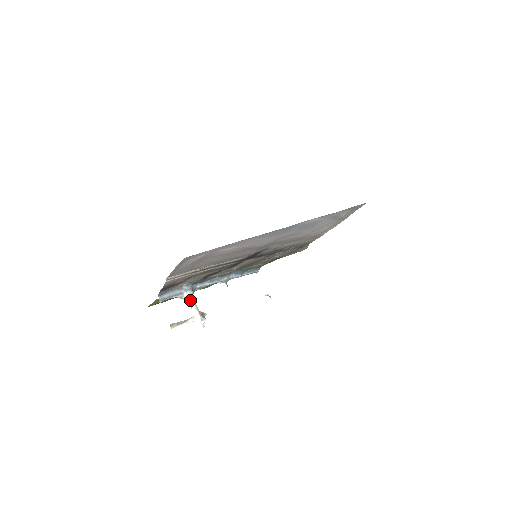
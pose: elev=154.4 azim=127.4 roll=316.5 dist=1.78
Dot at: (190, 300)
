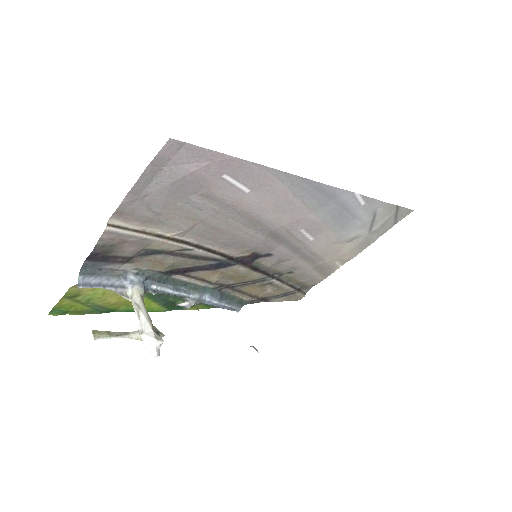
Dot at: (138, 301)
